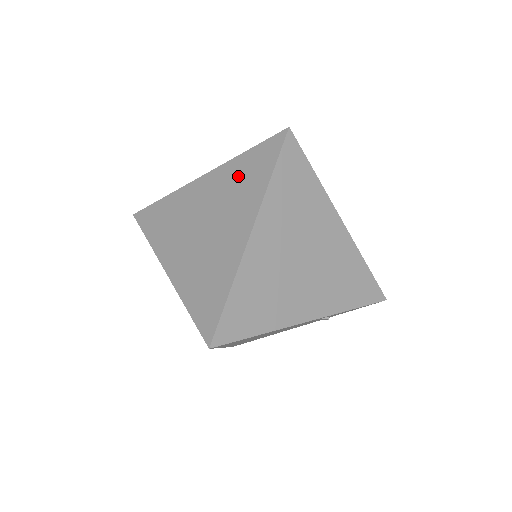
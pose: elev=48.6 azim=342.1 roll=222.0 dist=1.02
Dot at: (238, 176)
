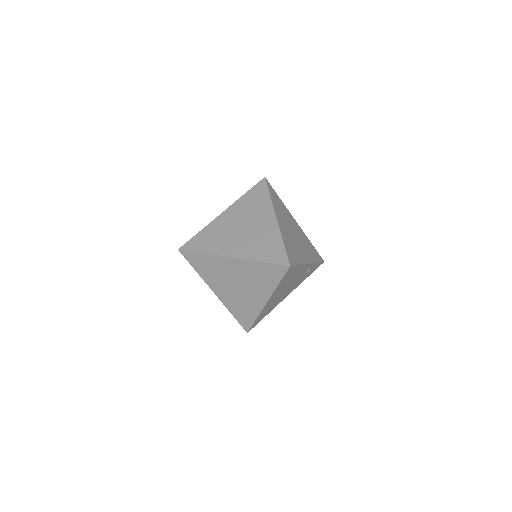
Dot at: (249, 203)
